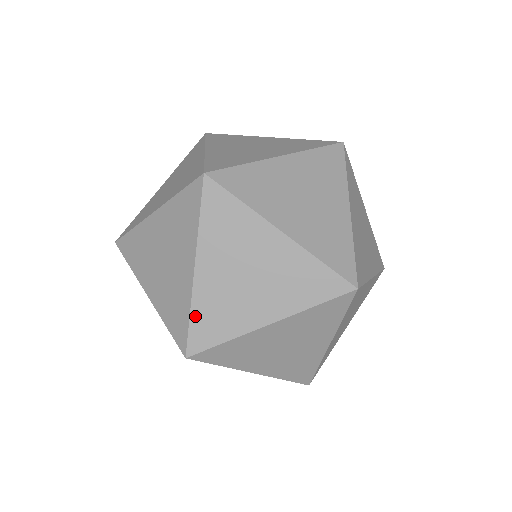
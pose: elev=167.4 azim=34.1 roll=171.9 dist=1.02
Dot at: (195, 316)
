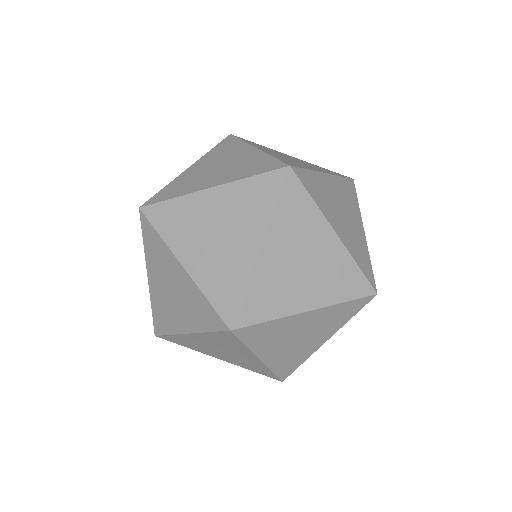
Dot at: (210, 295)
